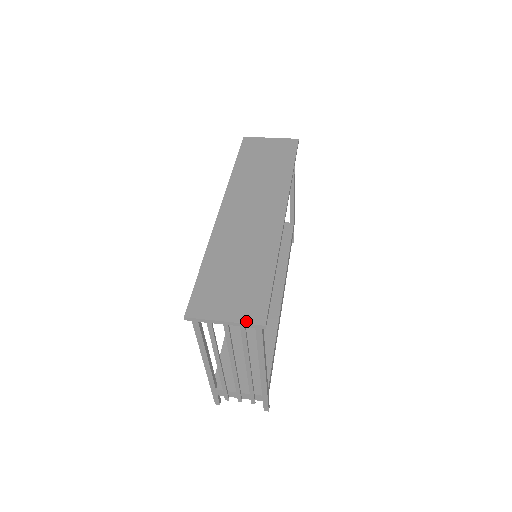
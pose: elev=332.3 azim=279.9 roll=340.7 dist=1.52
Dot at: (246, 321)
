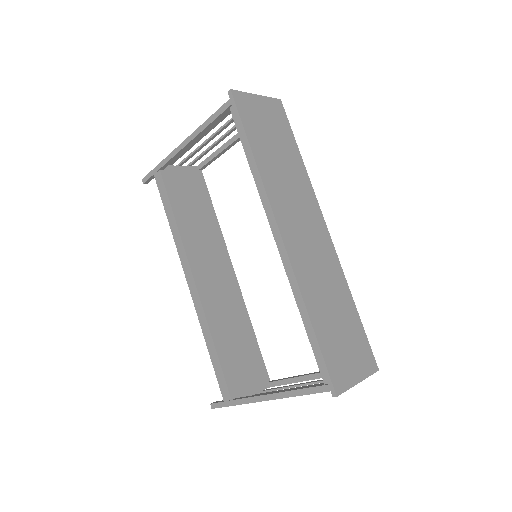
Dot at: (369, 373)
